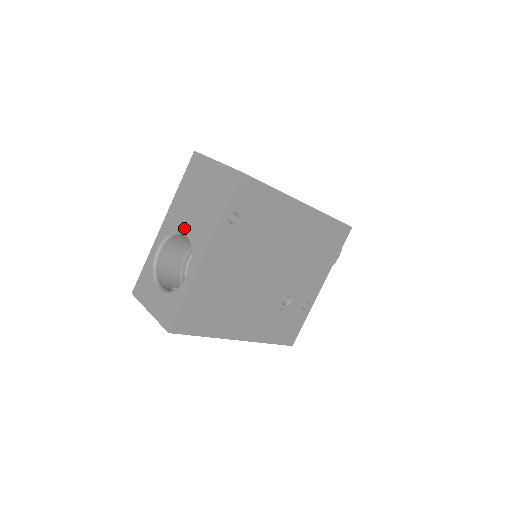
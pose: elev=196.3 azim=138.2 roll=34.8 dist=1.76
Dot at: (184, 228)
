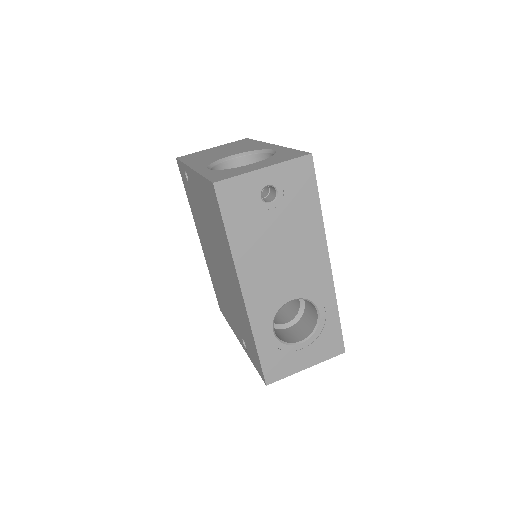
Dot at: (227, 155)
